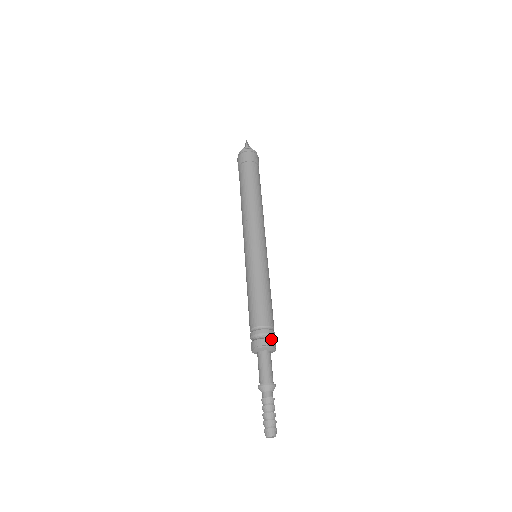
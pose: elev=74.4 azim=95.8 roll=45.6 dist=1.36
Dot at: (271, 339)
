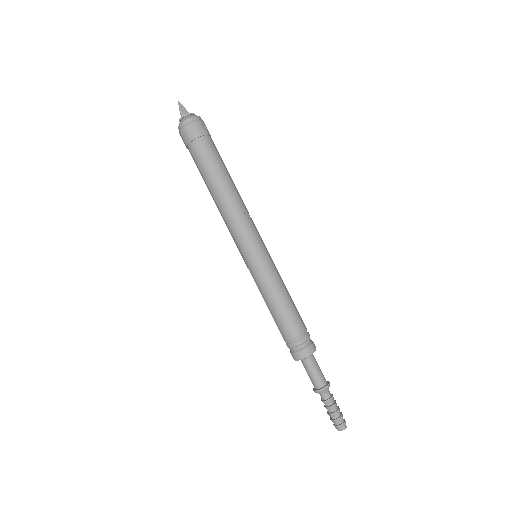
Dot at: (305, 348)
